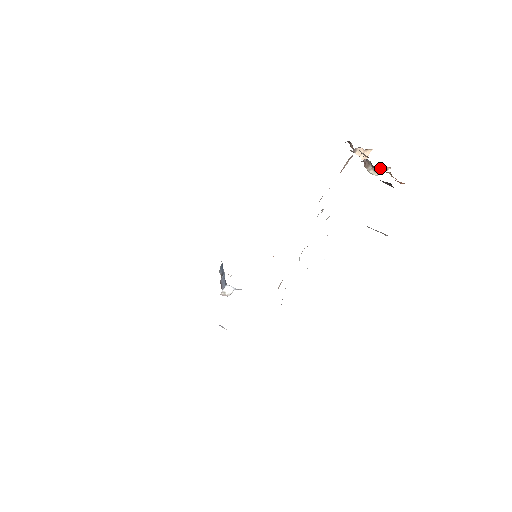
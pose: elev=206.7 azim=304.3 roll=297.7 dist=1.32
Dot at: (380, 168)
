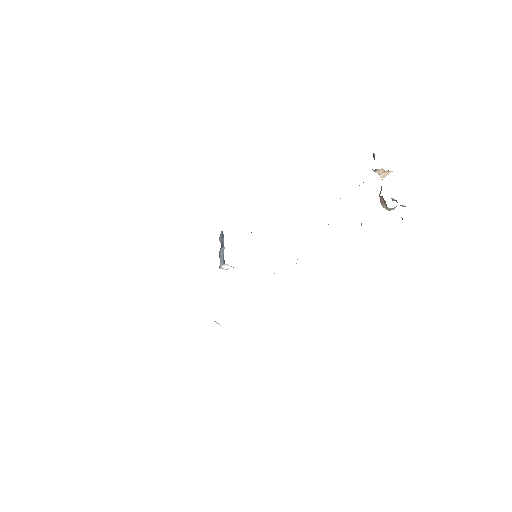
Dot at: (394, 207)
